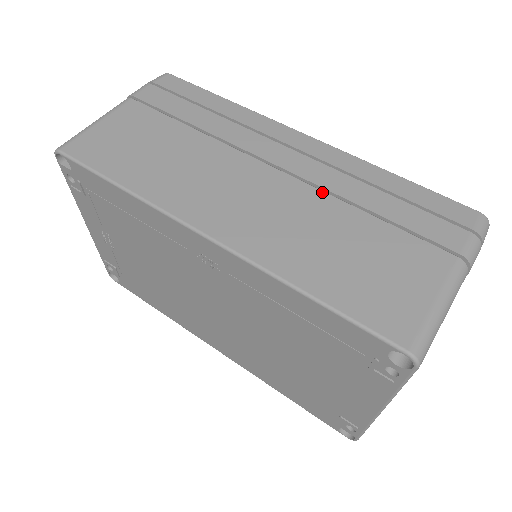
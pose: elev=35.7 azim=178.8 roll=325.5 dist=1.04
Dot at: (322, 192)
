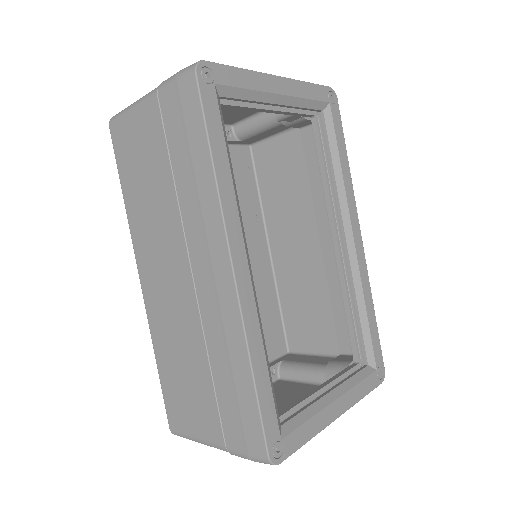
Dot at: (201, 327)
